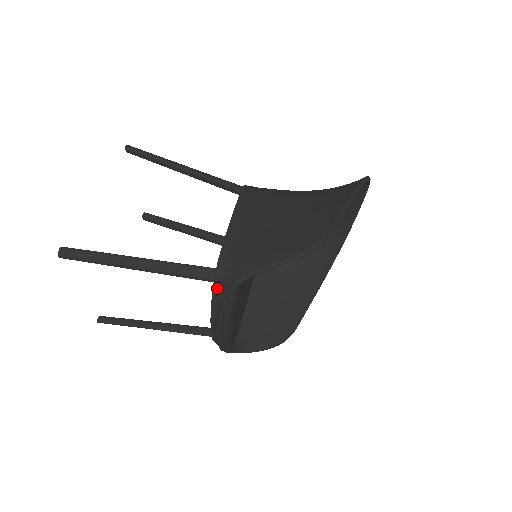
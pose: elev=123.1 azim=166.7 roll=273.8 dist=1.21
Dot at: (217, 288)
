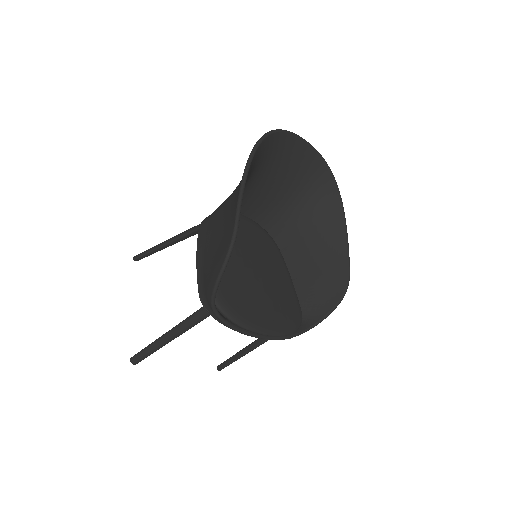
Dot at: (215, 317)
